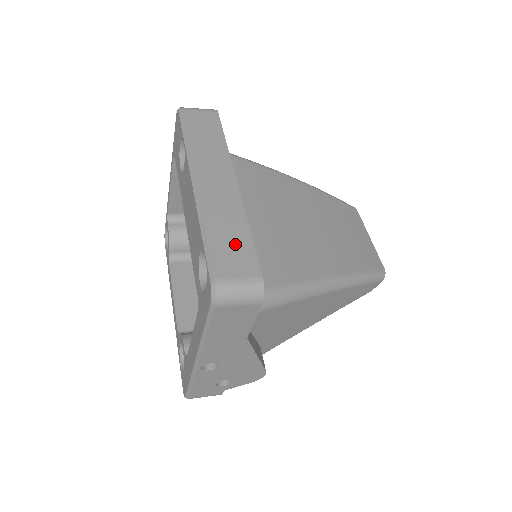
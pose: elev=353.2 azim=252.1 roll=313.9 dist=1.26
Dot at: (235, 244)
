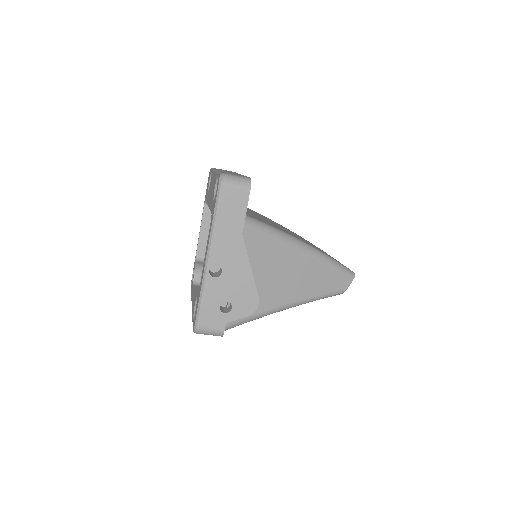
Dot at: occluded
